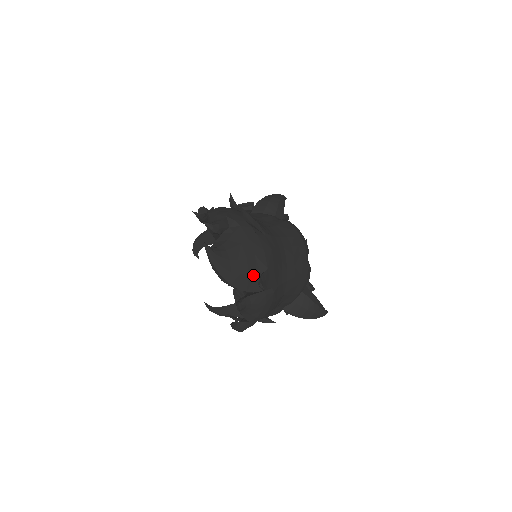
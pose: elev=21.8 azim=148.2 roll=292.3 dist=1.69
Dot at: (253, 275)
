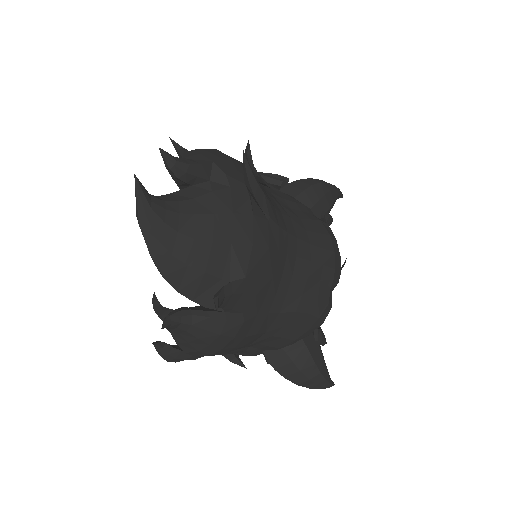
Dot at: (213, 277)
